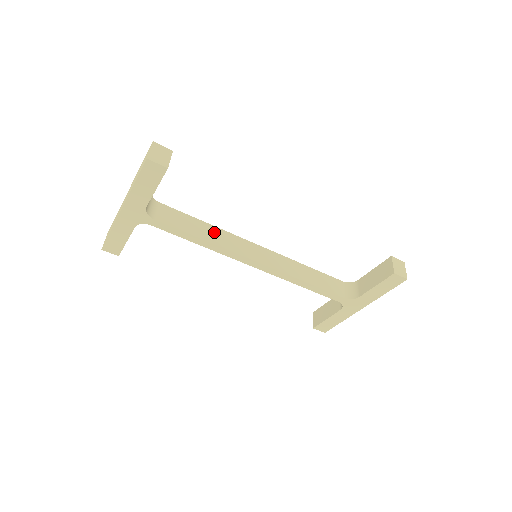
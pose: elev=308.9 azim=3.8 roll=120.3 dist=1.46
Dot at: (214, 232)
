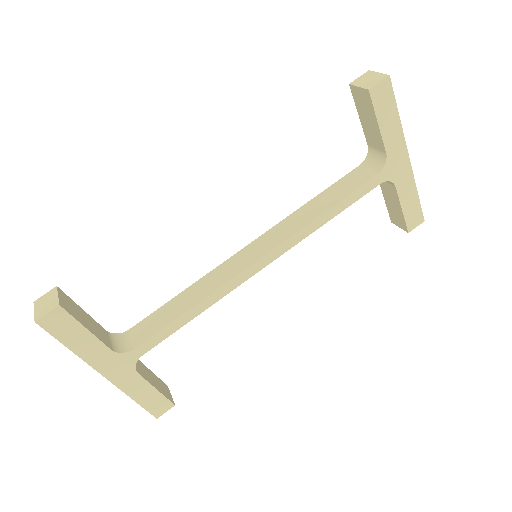
Dot at: (196, 289)
